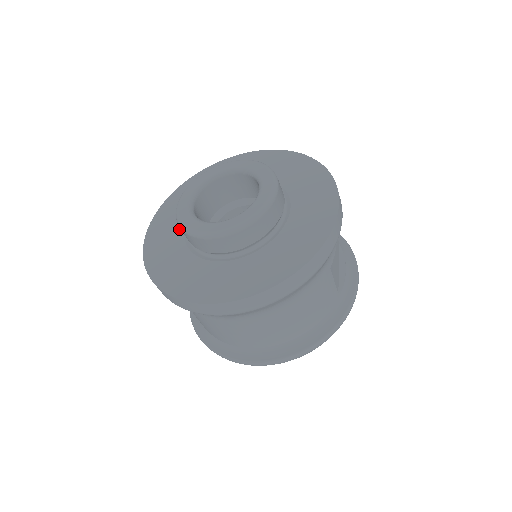
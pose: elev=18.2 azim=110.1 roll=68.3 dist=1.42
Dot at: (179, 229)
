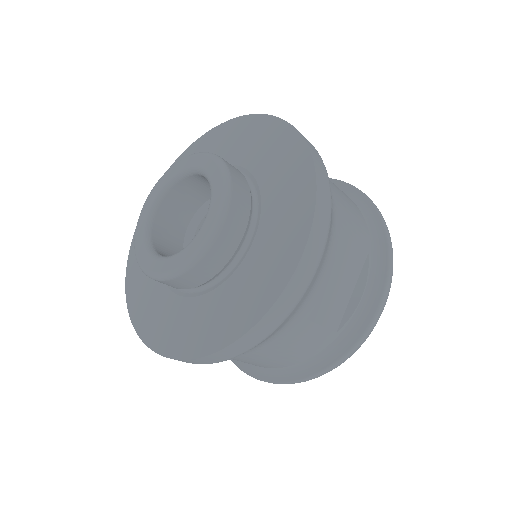
Dot at: occluded
